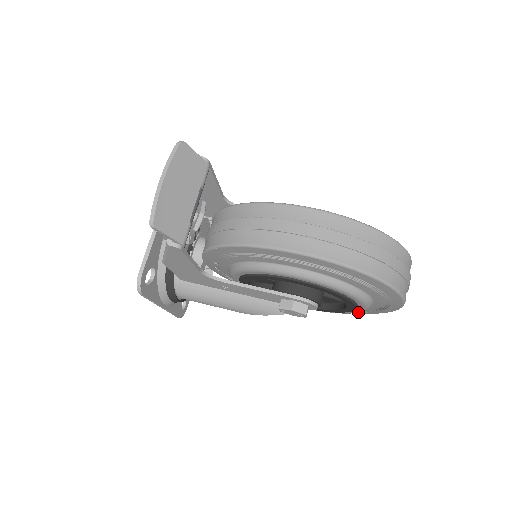
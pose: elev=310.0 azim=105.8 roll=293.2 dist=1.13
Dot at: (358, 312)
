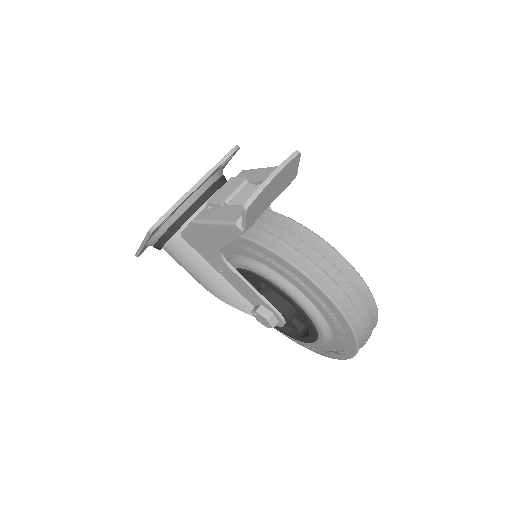
Dot at: (304, 344)
